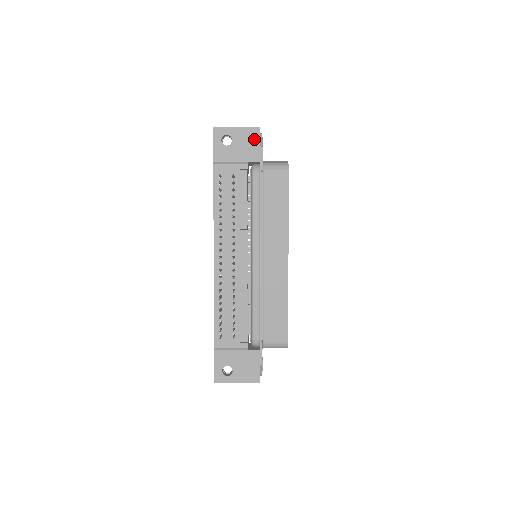
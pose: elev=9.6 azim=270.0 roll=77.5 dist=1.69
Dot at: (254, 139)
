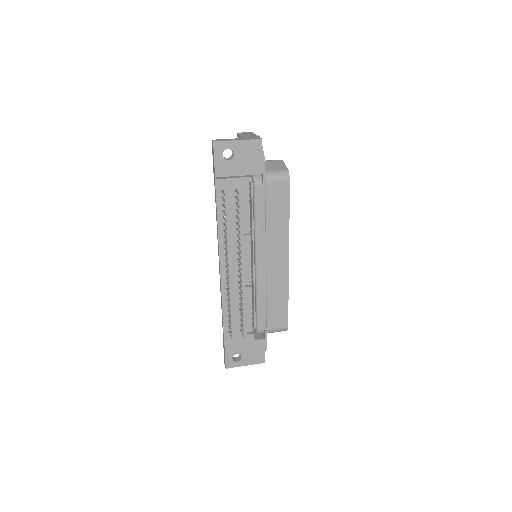
Dot at: (256, 152)
